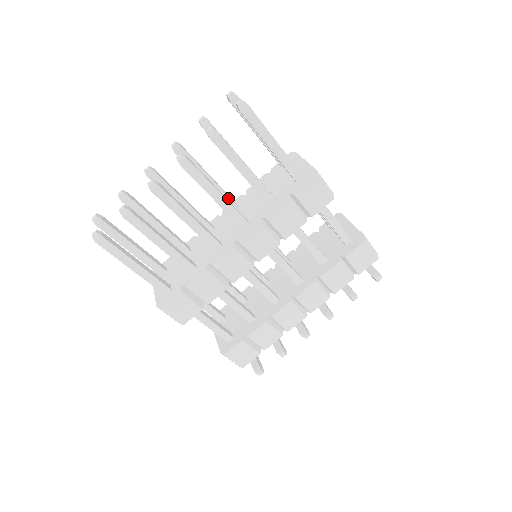
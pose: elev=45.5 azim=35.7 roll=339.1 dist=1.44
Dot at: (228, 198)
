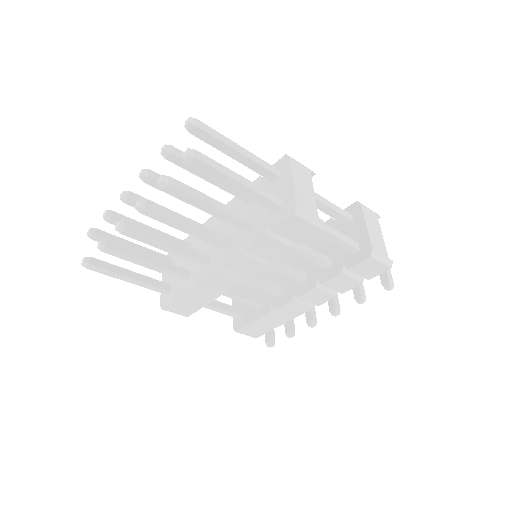
Dot at: occluded
